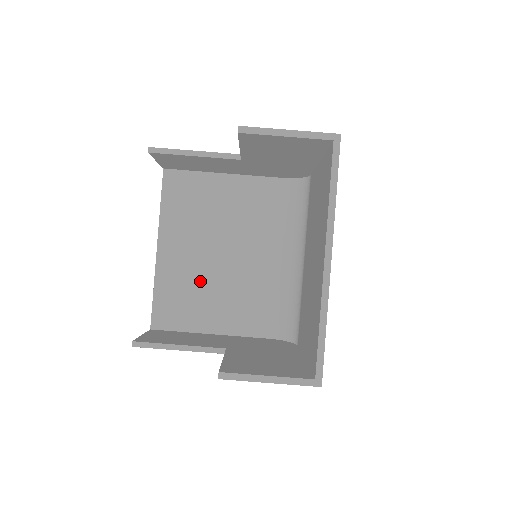
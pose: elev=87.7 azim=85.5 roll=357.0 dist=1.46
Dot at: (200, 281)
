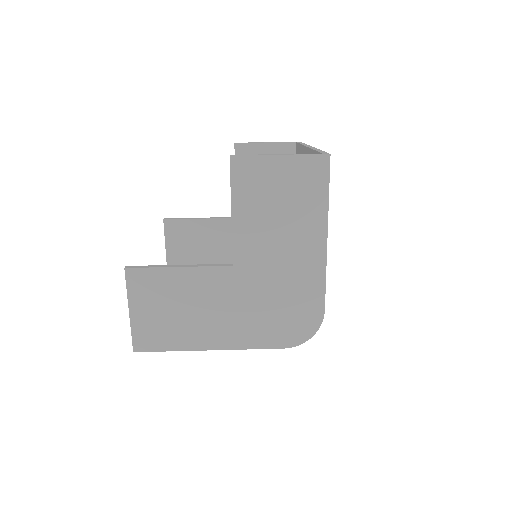
Dot at: occluded
